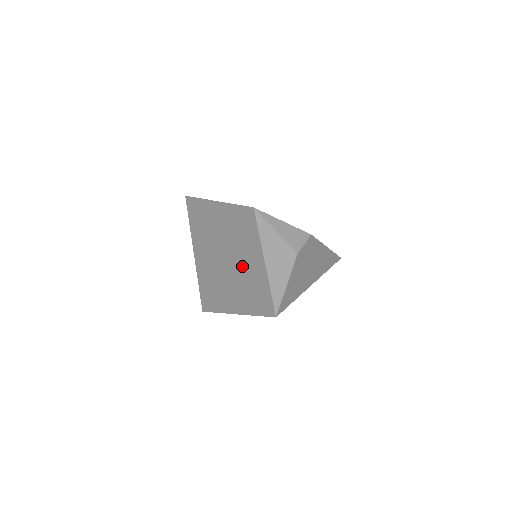
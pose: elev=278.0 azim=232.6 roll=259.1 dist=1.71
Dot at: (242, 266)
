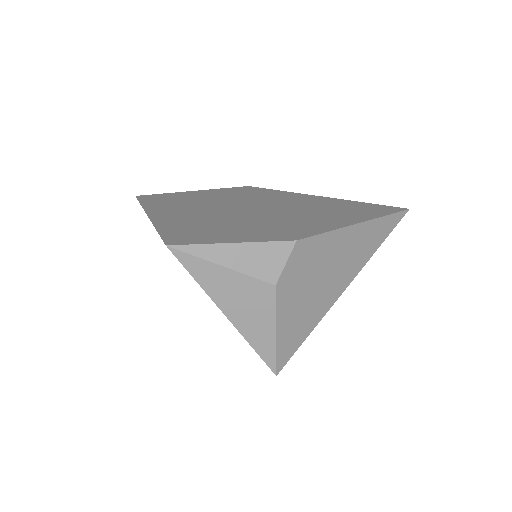
Dot at: occluded
